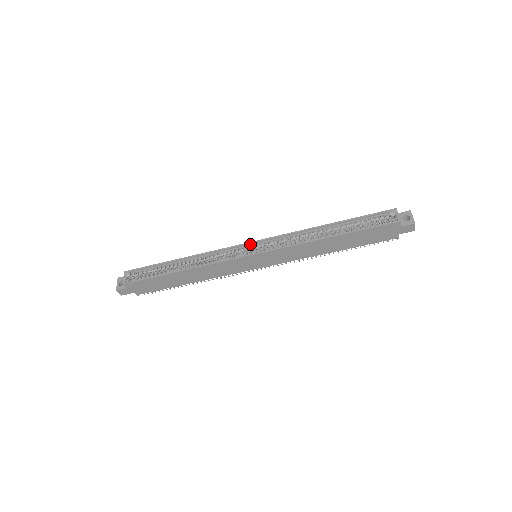
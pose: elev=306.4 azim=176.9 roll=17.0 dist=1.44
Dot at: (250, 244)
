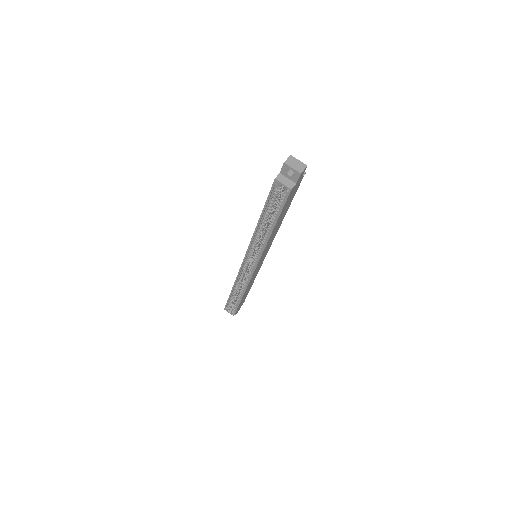
Dot at: (244, 261)
